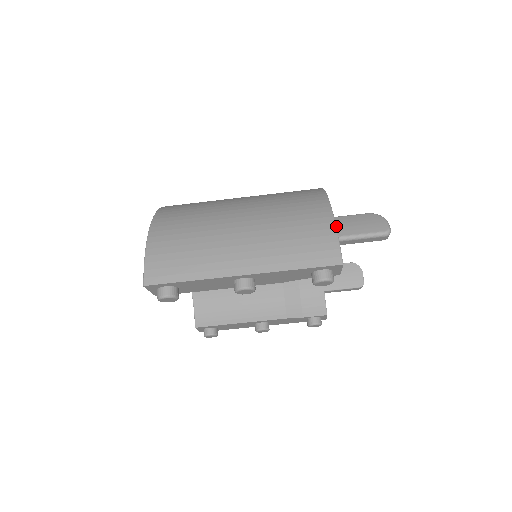
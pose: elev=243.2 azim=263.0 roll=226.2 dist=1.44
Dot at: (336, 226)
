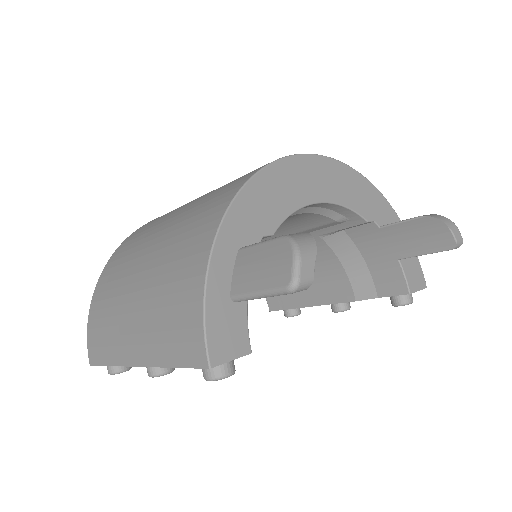
Dot at: (235, 272)
